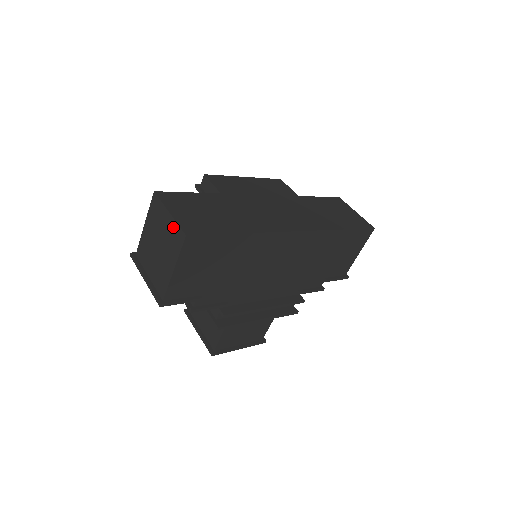
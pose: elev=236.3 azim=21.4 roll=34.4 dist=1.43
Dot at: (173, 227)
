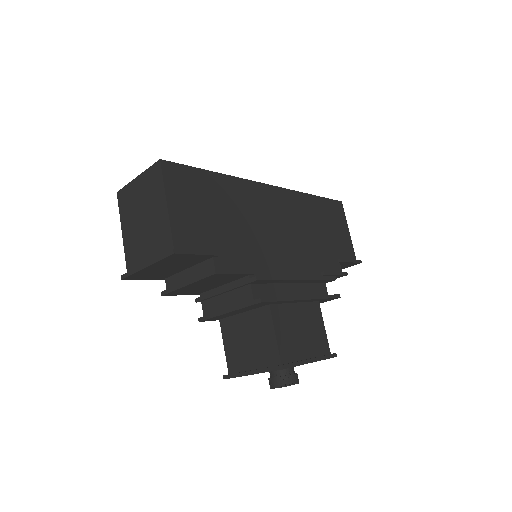
Dot at: (146, 177)
